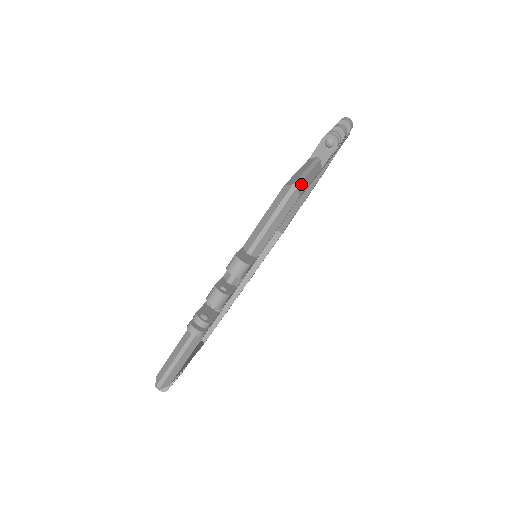
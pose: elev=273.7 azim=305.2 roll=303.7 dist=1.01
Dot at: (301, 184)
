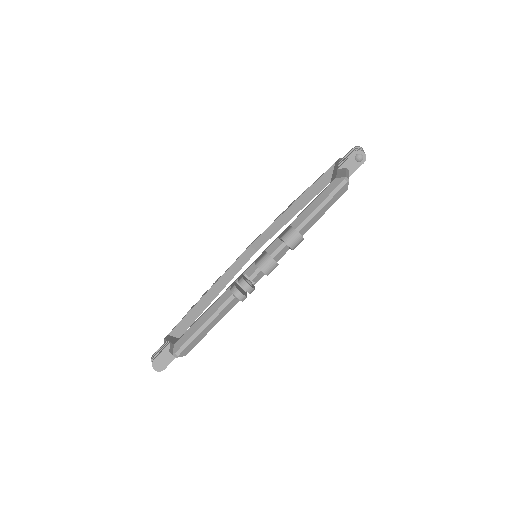
Dot at: (187, 348)
